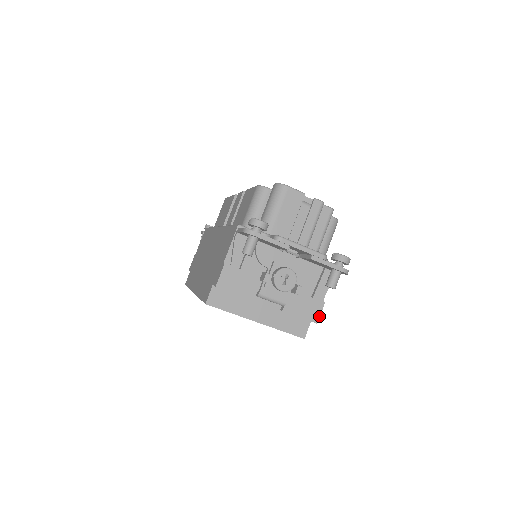
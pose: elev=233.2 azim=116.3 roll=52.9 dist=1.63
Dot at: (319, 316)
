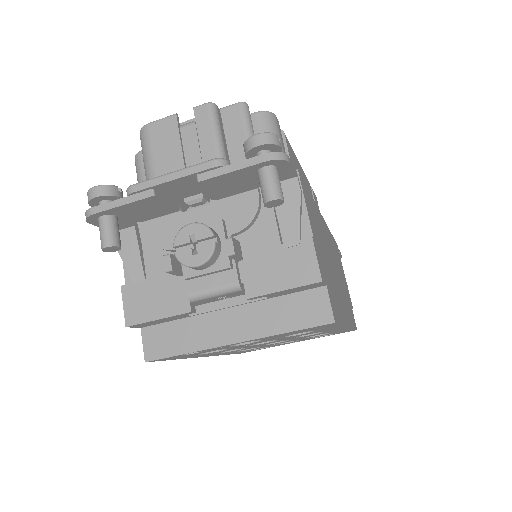
Dot at: (317, 267)
